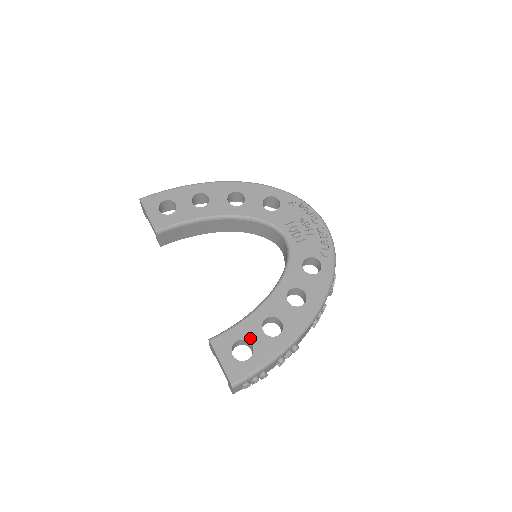
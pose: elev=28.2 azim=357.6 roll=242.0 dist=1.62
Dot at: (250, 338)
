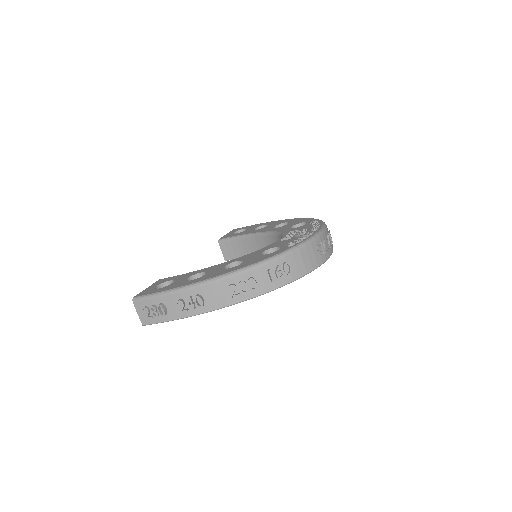
Dot at: (177, 280)
